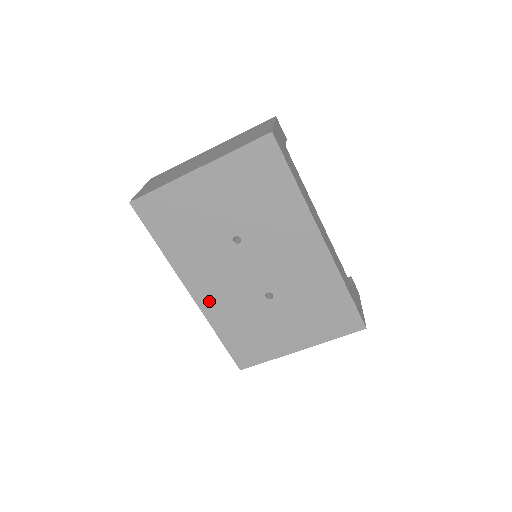
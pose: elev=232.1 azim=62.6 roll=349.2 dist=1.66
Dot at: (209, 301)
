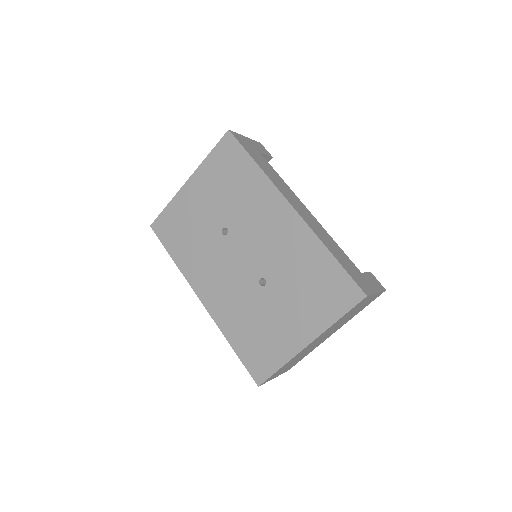
Dot at: (216, 304)
